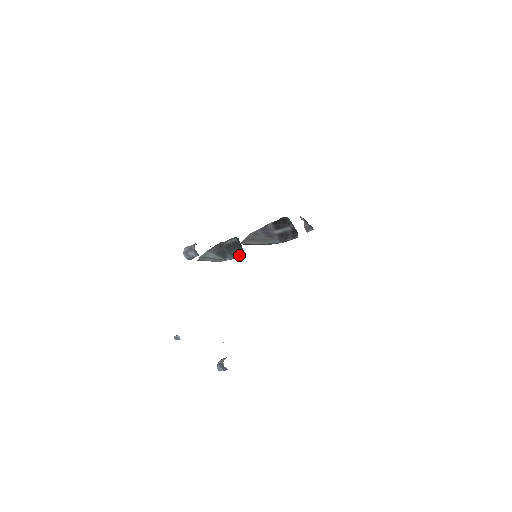
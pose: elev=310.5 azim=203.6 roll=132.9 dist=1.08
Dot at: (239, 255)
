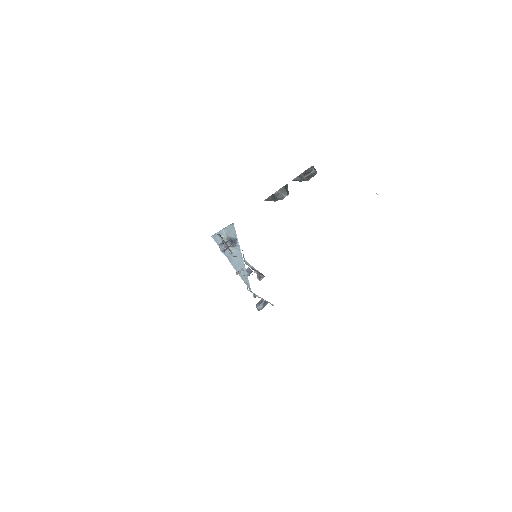
Dot at: (284, 197)
